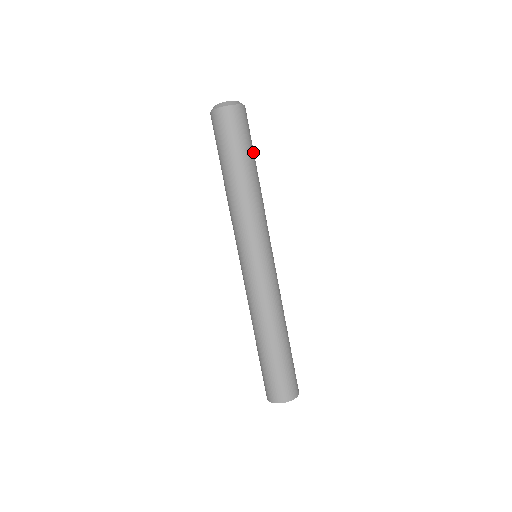
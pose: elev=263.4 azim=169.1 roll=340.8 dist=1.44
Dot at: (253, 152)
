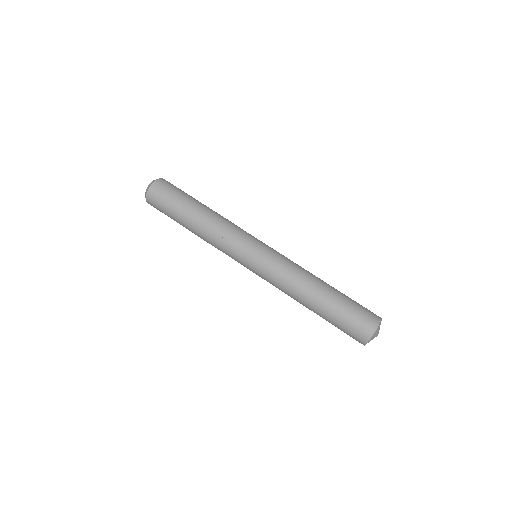
Dot at: (190, 197)
